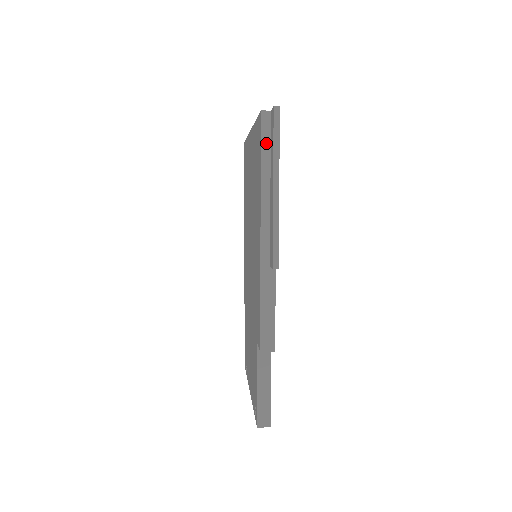
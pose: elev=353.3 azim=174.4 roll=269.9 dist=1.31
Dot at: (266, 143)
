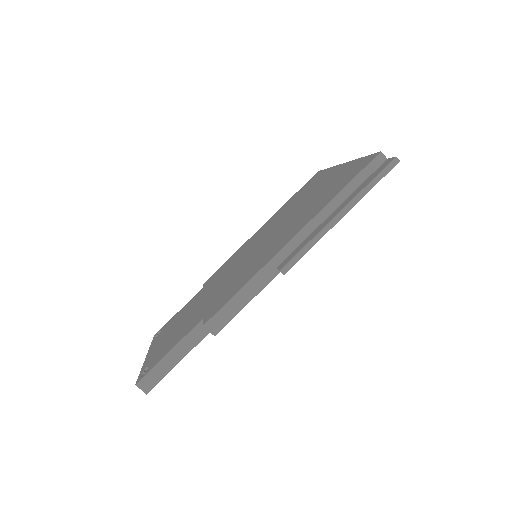
Dot at: (362, 177)
